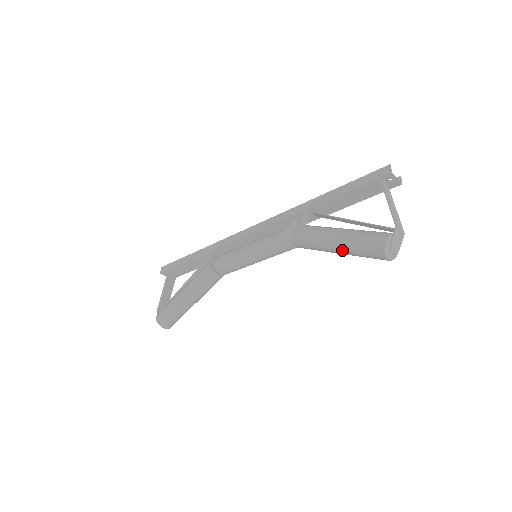
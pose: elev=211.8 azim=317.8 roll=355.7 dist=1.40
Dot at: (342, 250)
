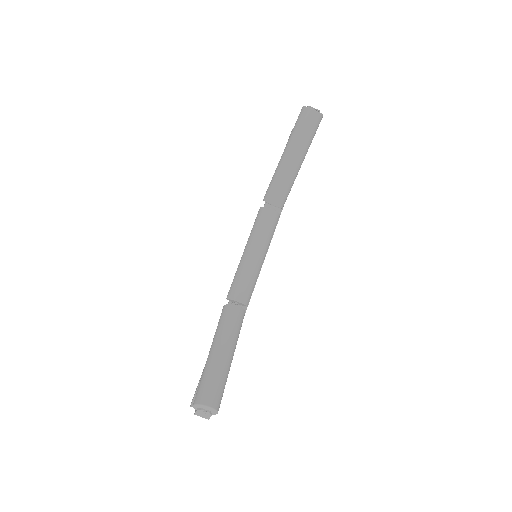
Dot at: (292, 149)
